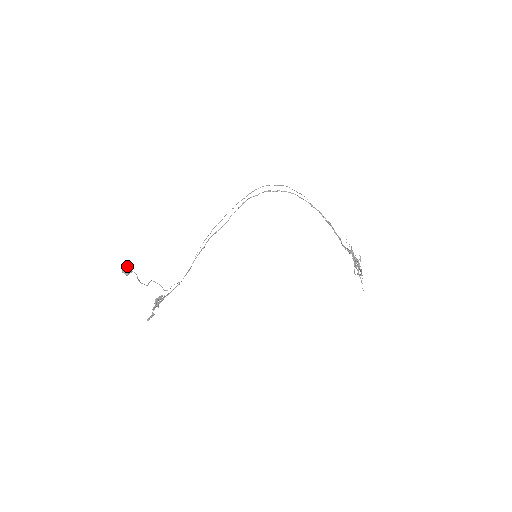
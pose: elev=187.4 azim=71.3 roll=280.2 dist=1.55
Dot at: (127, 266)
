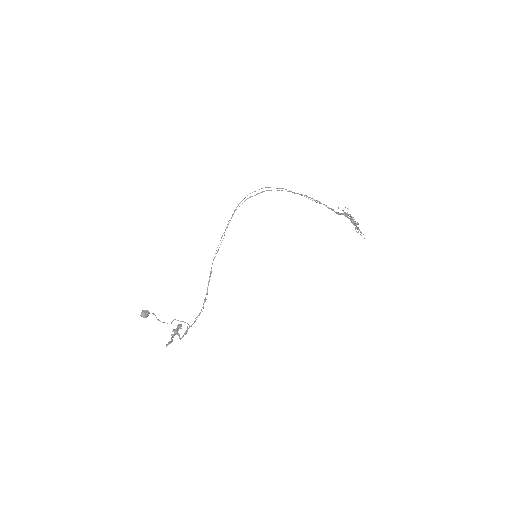
Dot at: (144, 310)
